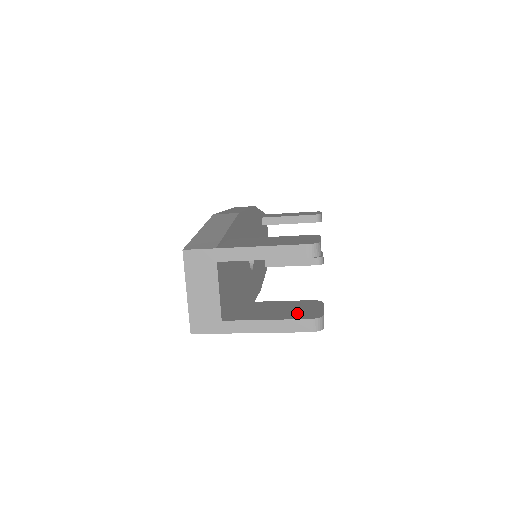
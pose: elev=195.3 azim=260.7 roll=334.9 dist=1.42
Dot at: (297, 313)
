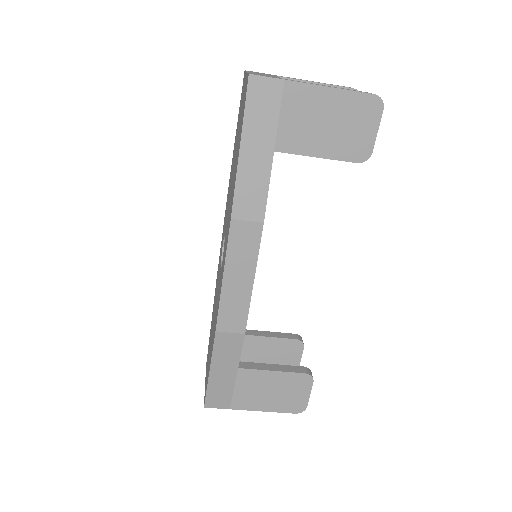
Dot at: occluded
